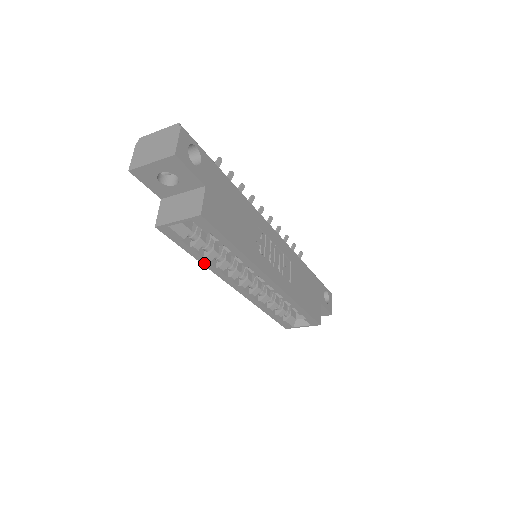
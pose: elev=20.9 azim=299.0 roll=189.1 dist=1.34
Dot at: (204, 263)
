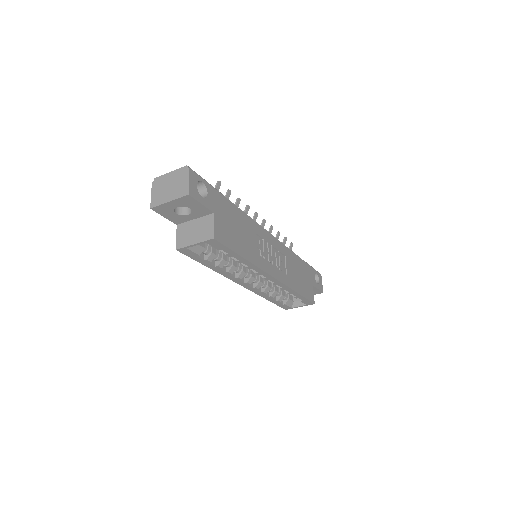
Dot at: (216, 270)
